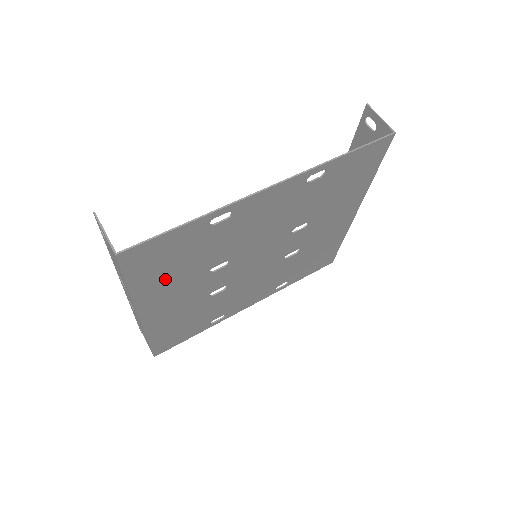
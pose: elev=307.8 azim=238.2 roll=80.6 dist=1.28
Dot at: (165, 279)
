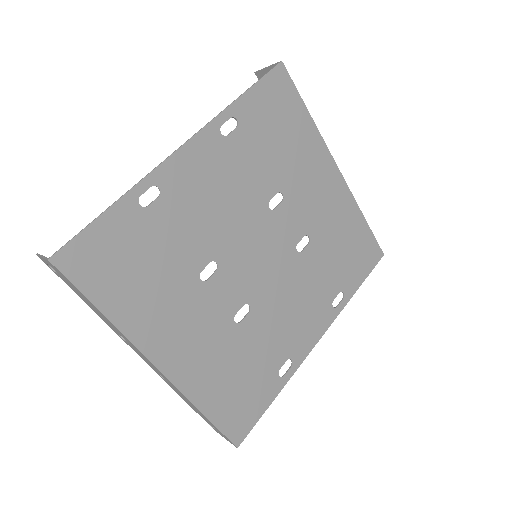
Dot at: (144, 296)
